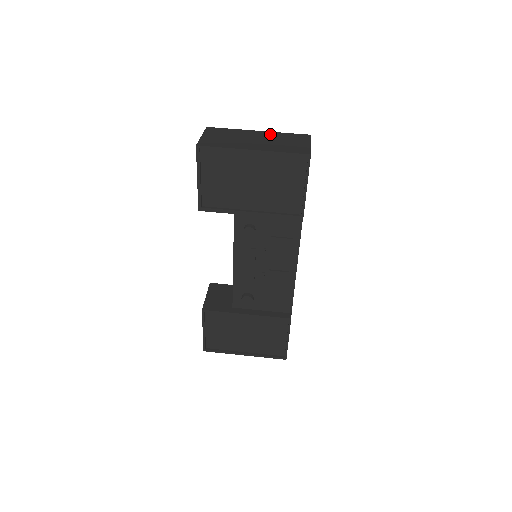
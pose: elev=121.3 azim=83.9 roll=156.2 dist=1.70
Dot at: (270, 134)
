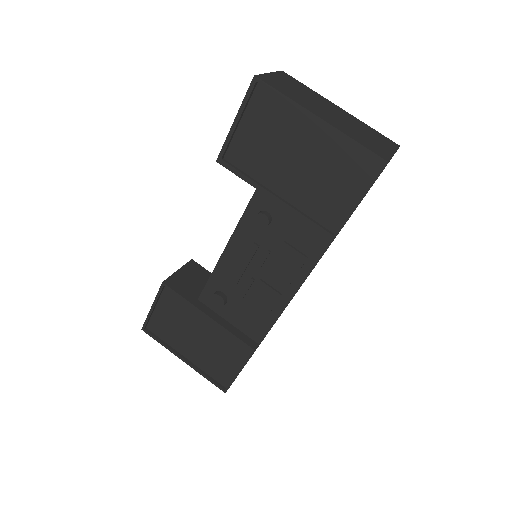
Dot at: (352, 117)
